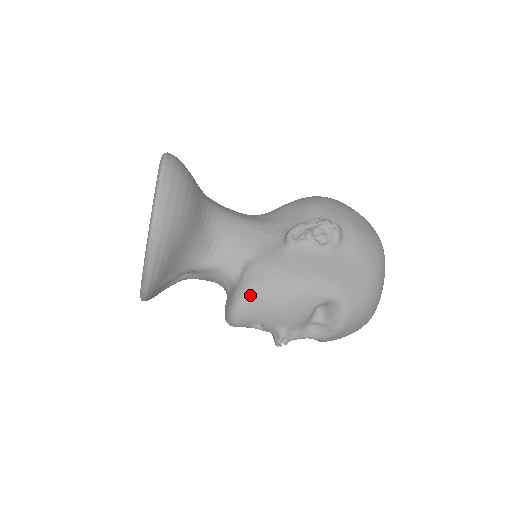
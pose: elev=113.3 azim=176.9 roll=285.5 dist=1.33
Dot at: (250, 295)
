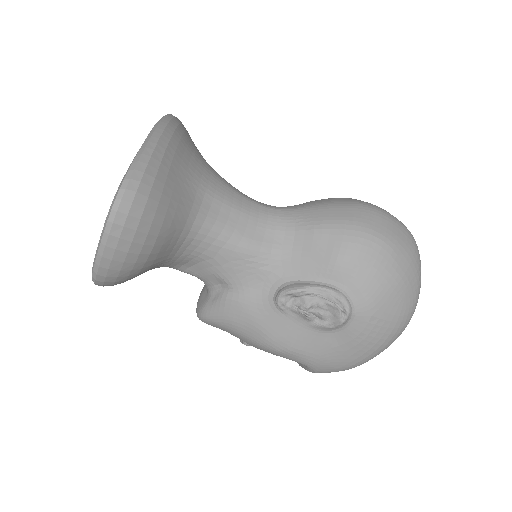
Dot at: (216, 321)
